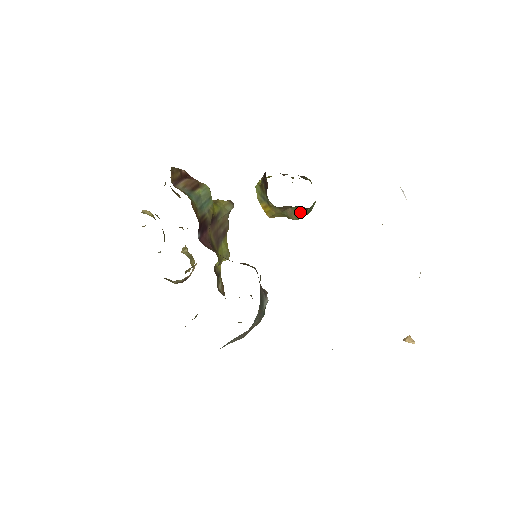
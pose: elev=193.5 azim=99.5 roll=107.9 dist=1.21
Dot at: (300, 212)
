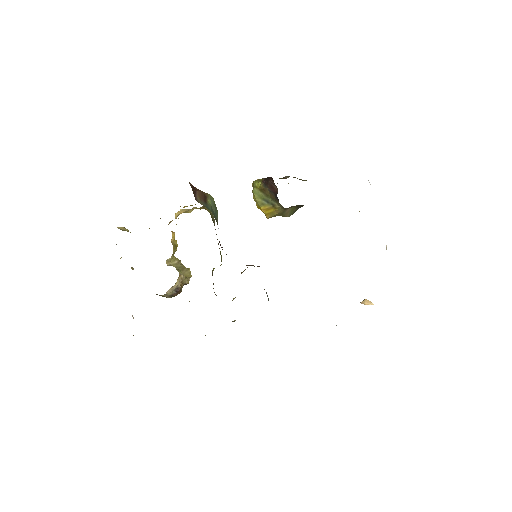
Dot at: (295, 210)
